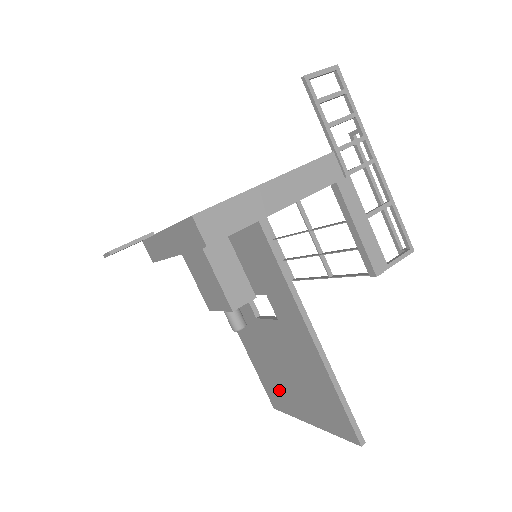
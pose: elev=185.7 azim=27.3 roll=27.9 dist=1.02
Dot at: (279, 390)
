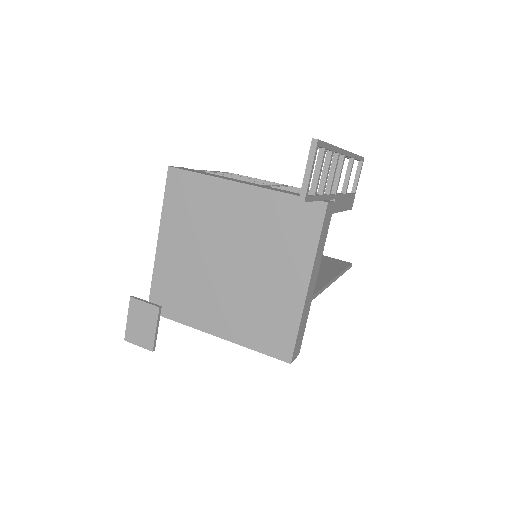
Dot at: occluded
